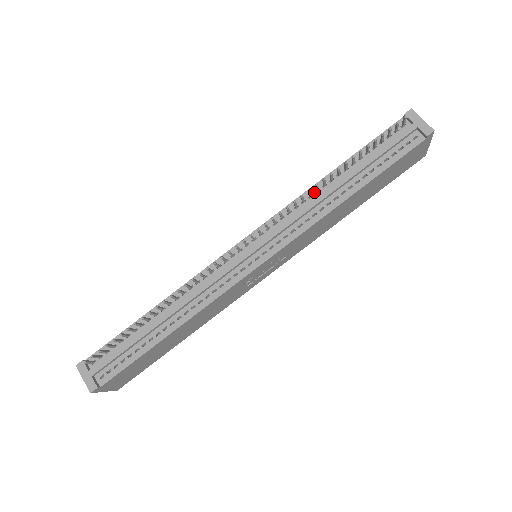
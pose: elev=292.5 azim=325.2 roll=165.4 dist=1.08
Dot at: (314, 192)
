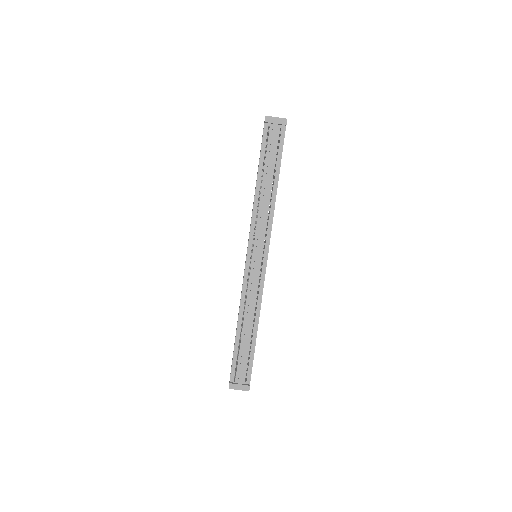
Dot at: (258, 201)
